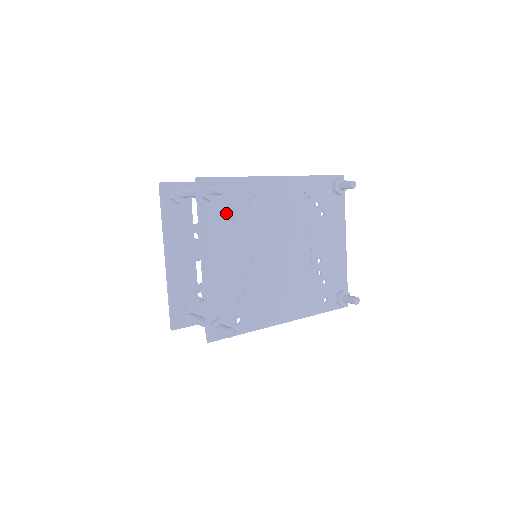
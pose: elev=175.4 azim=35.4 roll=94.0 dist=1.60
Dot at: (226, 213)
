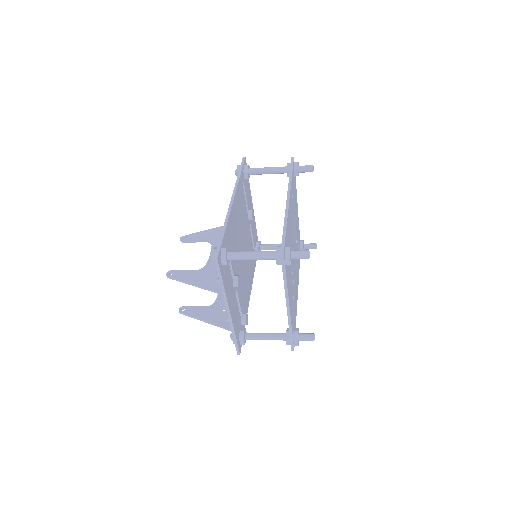
Dot at: occluded
